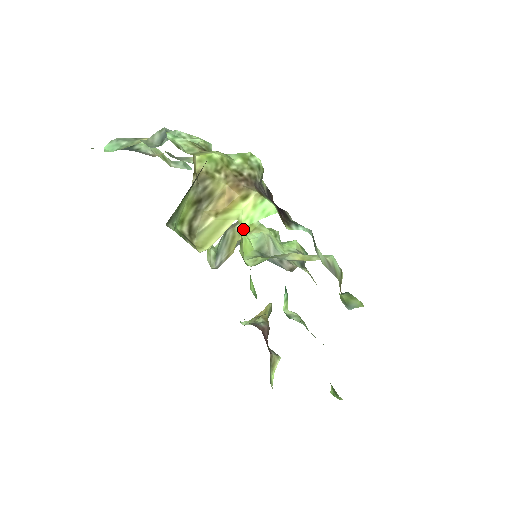
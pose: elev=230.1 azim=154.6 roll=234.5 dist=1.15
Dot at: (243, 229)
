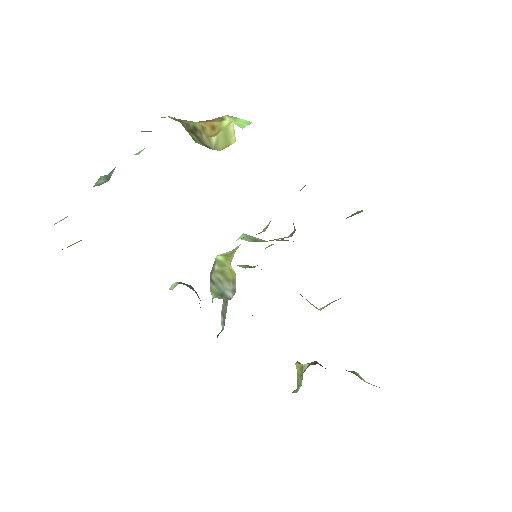
Dot at: (223, 262)
